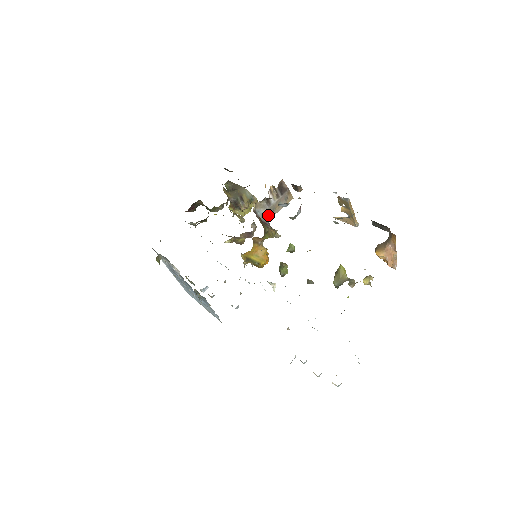
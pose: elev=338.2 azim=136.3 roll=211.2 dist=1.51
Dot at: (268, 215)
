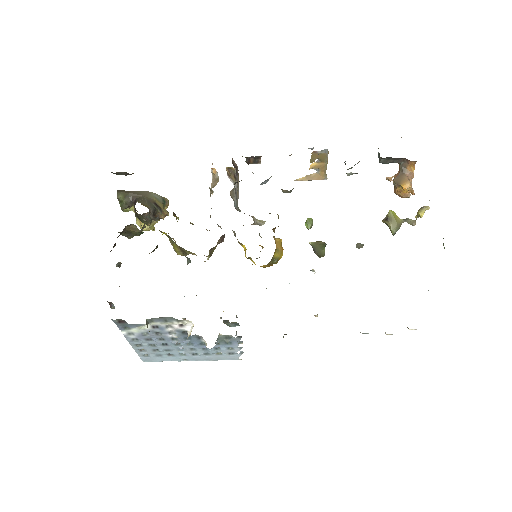
Dot at: occluded
